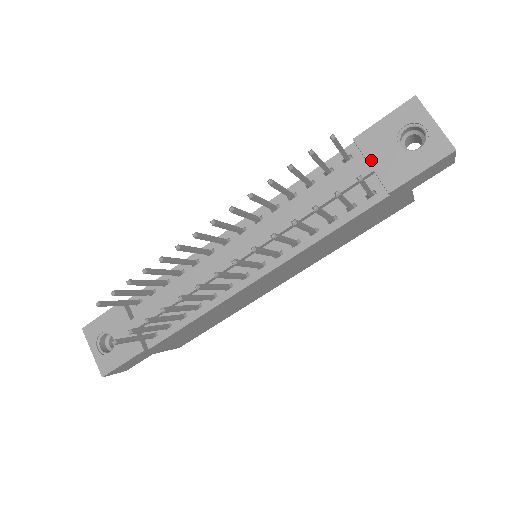
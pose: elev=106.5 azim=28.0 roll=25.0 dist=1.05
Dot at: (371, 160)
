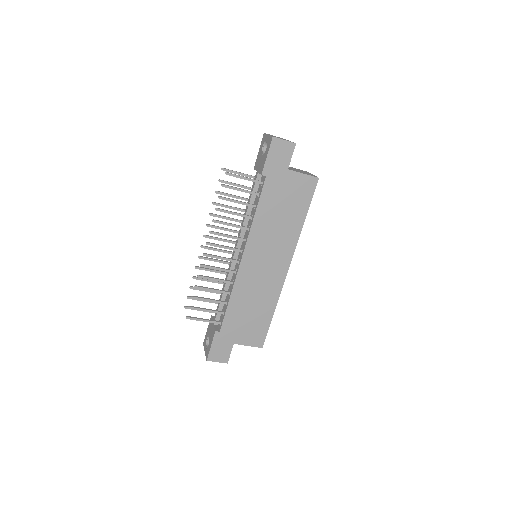
Dot at: (257, 170)
